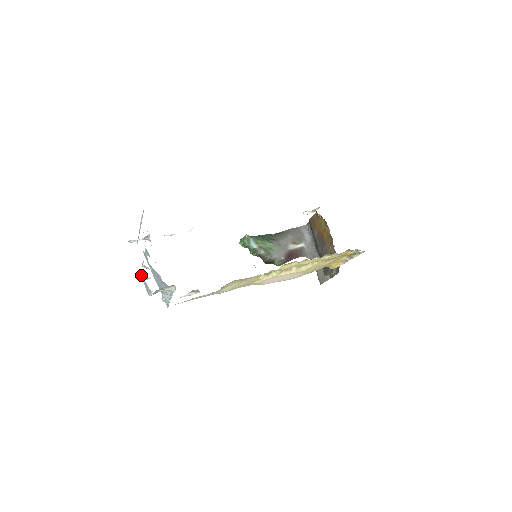
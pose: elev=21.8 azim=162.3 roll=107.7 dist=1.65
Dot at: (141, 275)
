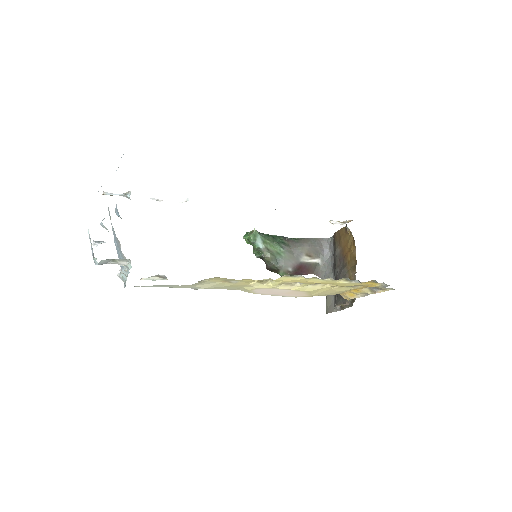
Dot at: occluded
